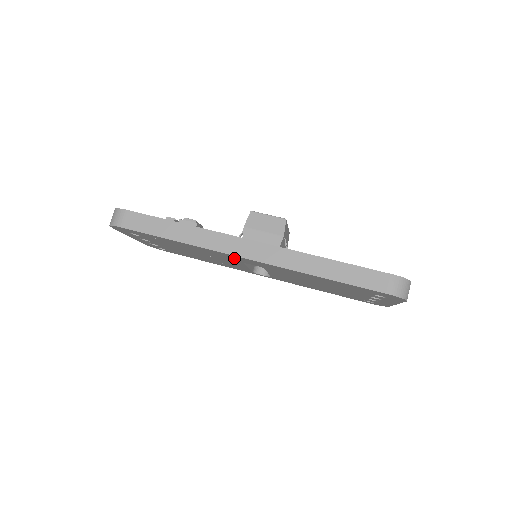
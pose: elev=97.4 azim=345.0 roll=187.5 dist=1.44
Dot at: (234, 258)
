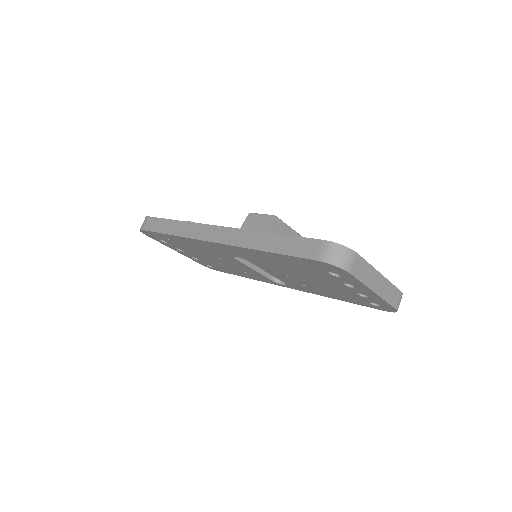
Dot at: (216, 249)
